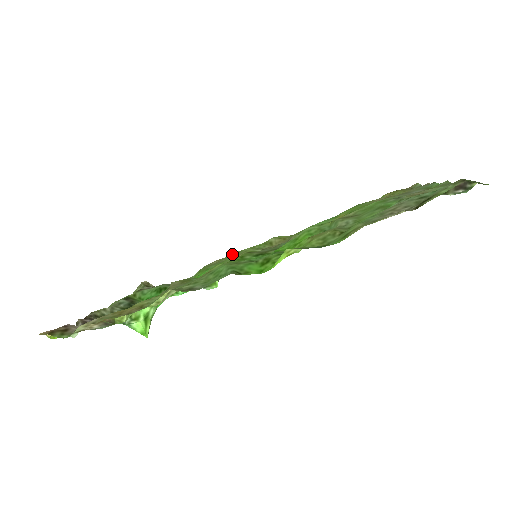
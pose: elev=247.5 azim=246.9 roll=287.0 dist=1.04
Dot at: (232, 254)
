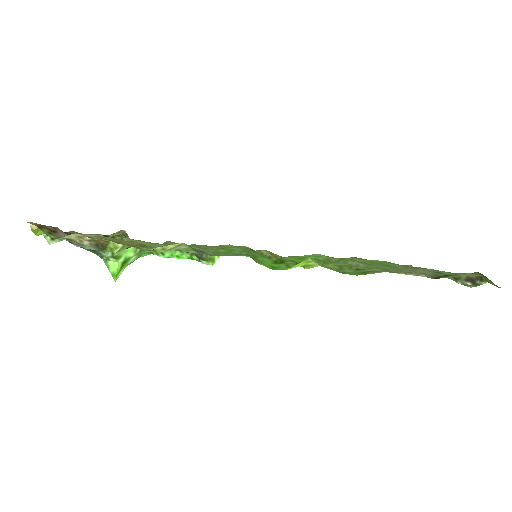
Dot at: occluded
